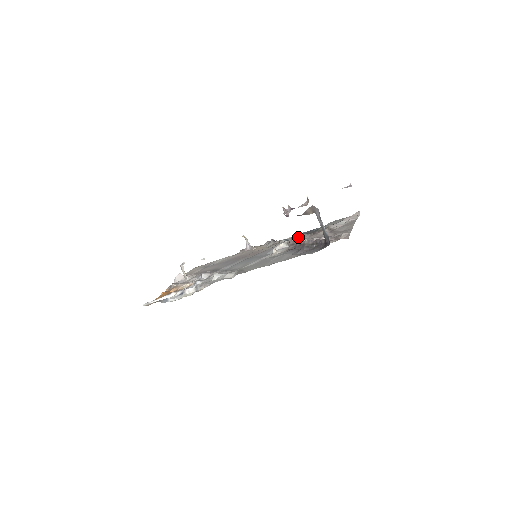
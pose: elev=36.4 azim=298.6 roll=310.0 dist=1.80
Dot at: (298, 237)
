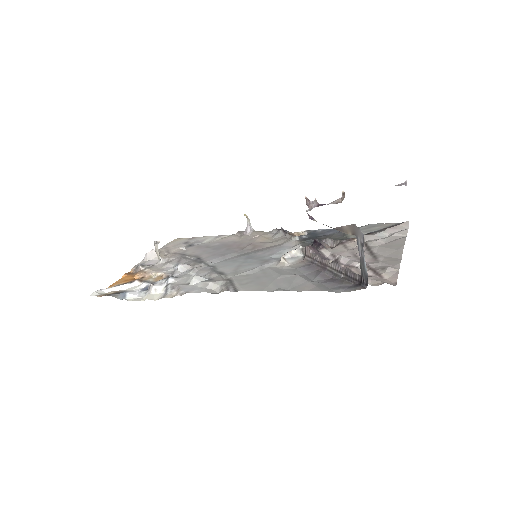
Dot at: (318, 243)
